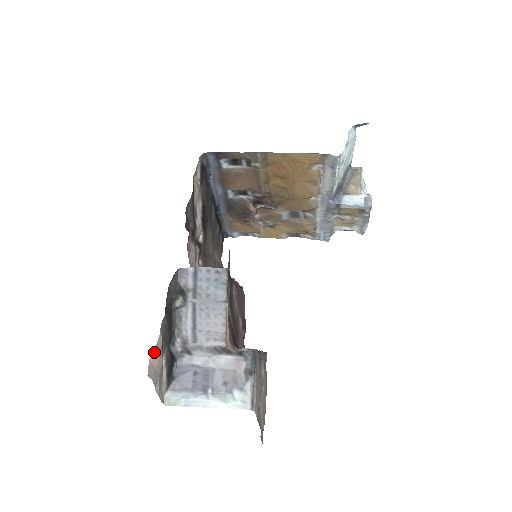
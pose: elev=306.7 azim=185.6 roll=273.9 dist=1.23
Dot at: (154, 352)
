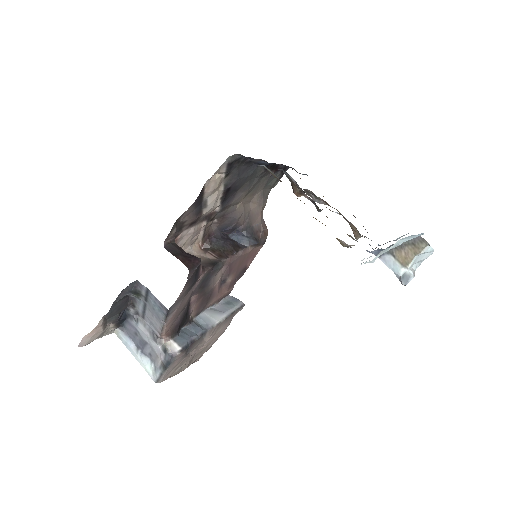
Dot at: (89, 333)
